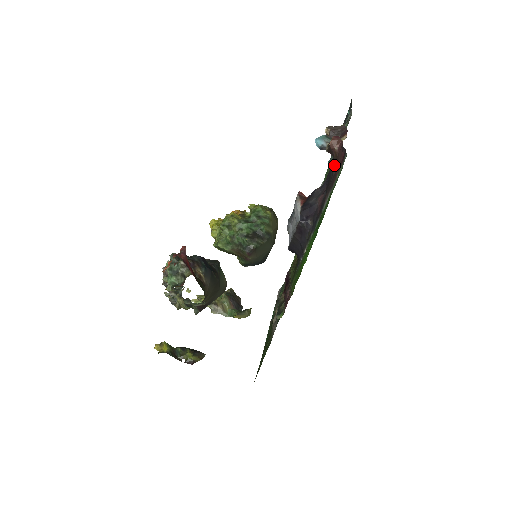
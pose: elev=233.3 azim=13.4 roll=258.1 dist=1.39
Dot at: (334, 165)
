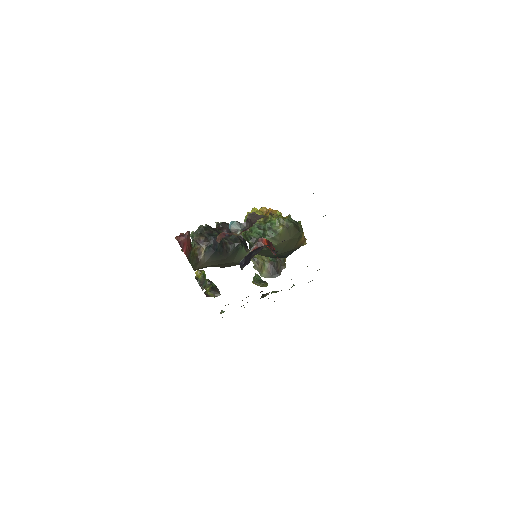
Dot at: occluded
